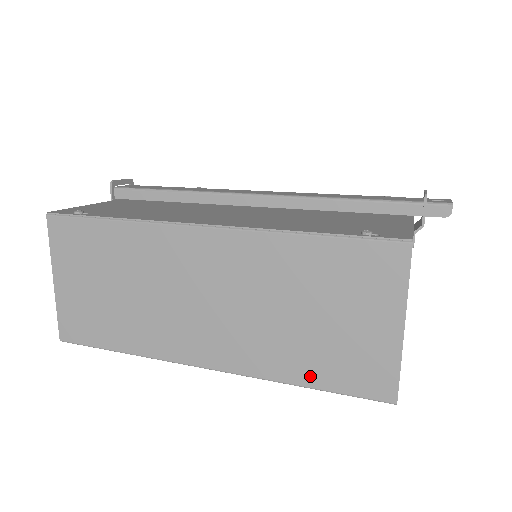
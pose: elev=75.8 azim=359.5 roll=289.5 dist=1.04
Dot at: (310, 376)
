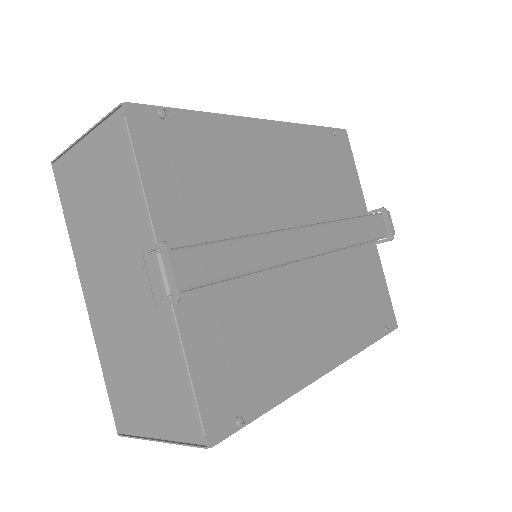
Dot at: occluded
